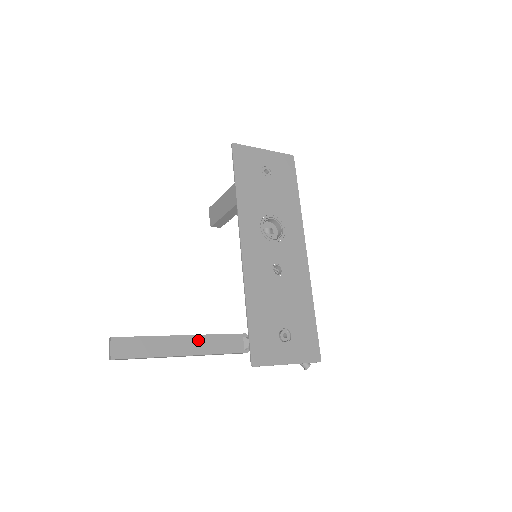
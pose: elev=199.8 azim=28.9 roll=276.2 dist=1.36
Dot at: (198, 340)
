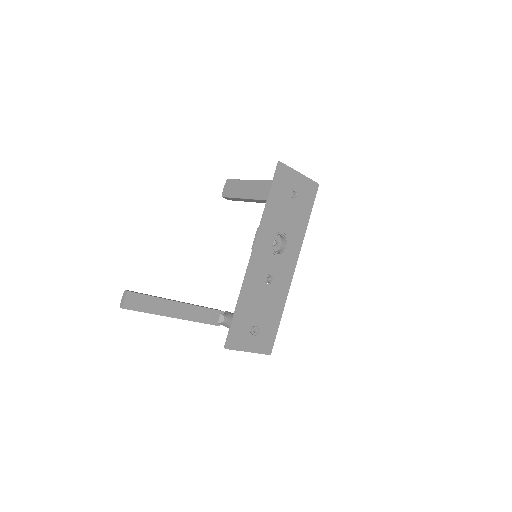
Dot at: (188, 308)
